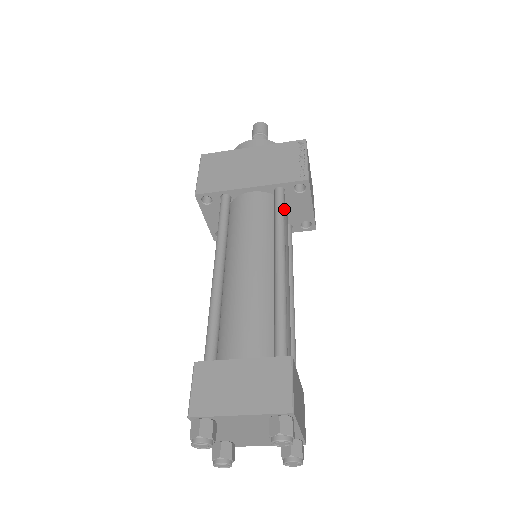
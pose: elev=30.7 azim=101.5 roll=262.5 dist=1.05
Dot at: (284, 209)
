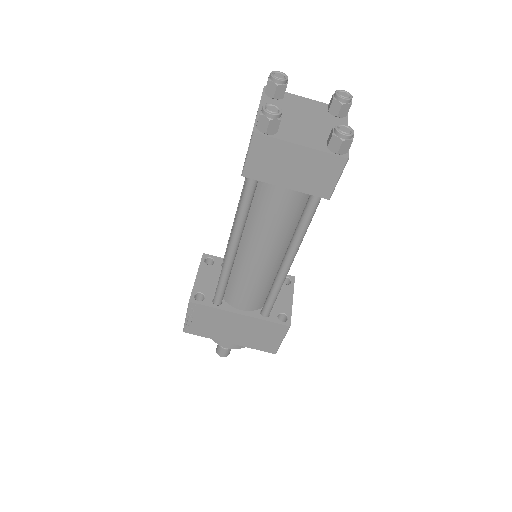
Dot at: occluded
